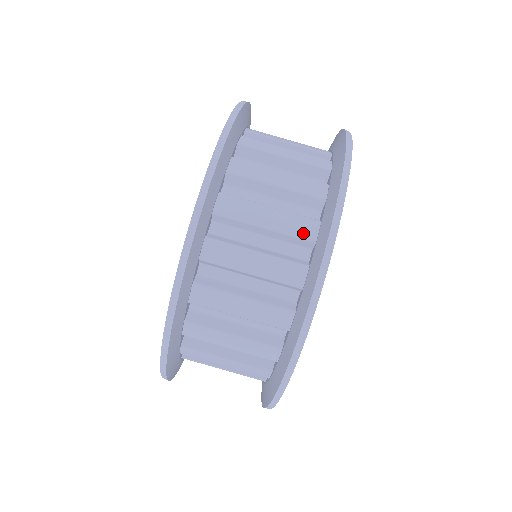
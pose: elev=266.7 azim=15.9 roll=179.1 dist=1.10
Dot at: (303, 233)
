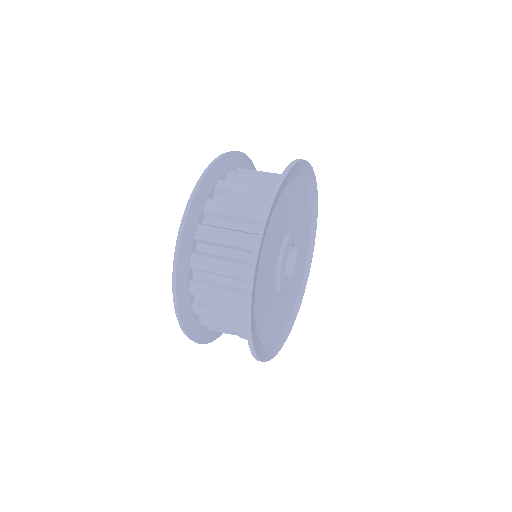
Dot at: (257, 216)
